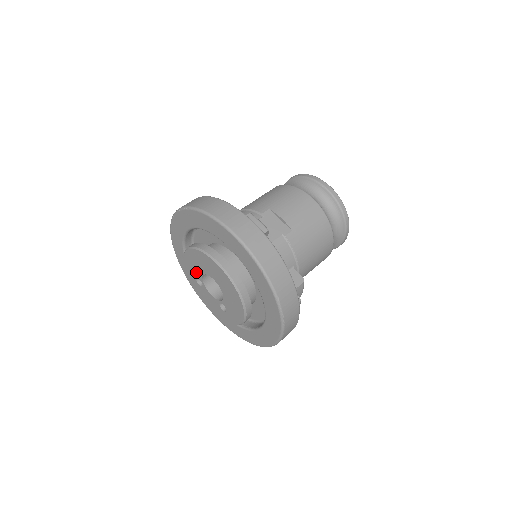
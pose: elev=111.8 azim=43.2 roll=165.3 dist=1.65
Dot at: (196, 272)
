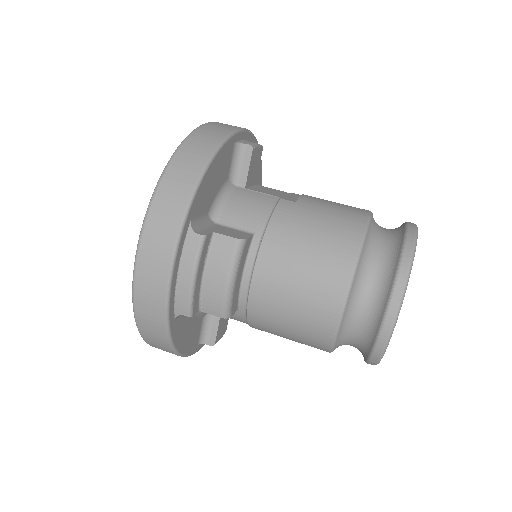
Dot at: occluded
